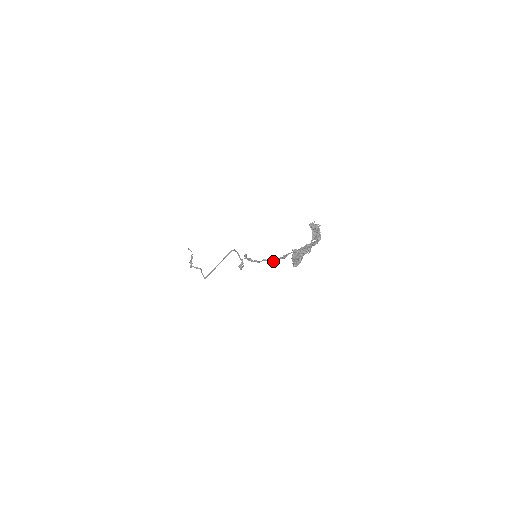
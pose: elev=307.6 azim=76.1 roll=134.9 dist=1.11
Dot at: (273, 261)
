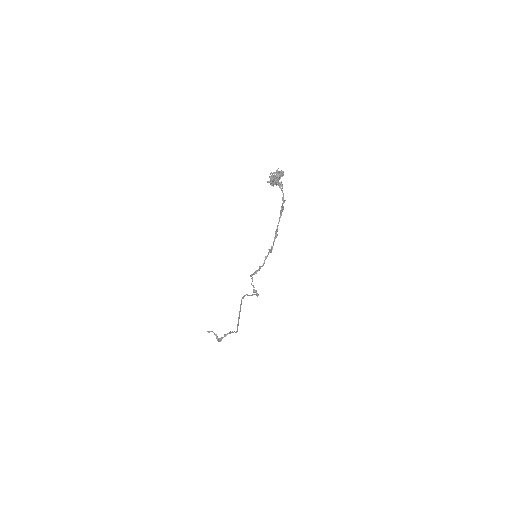
Dot at: (272, 249)
